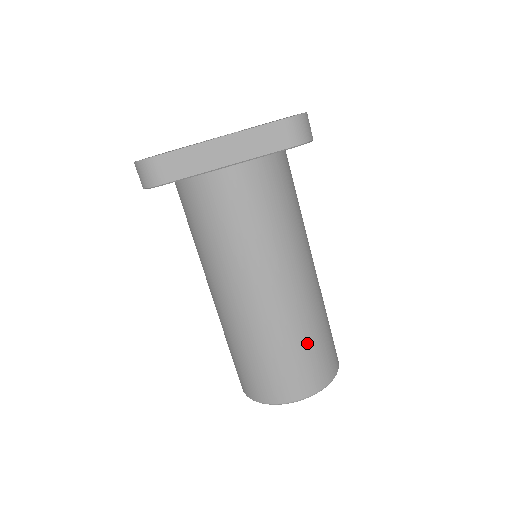
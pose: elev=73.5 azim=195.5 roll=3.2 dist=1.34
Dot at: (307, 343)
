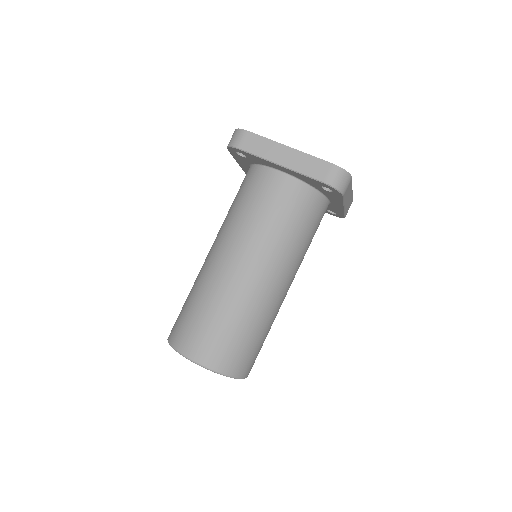
Dot at: (234, 326)
